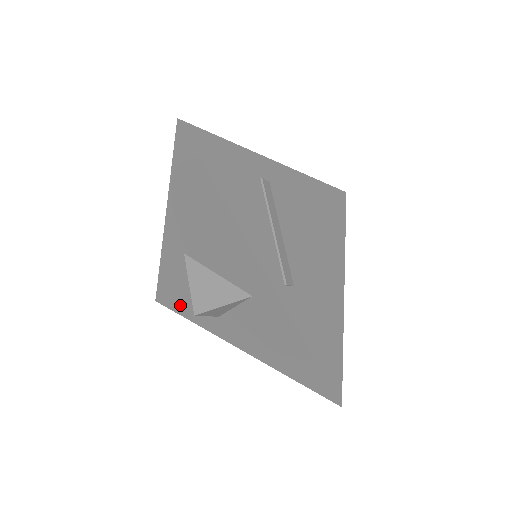
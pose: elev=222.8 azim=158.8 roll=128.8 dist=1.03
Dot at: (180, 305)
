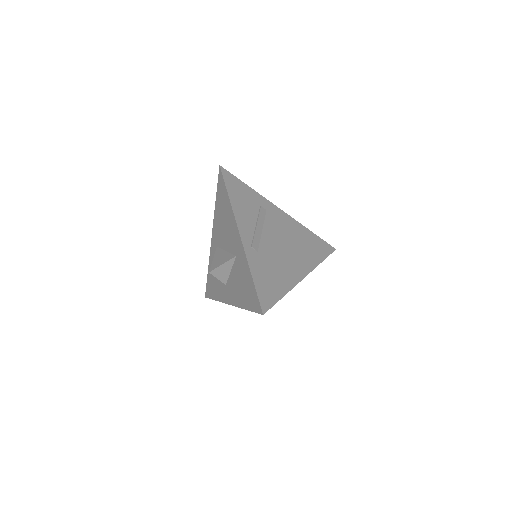
Dot at: (213, 290)
